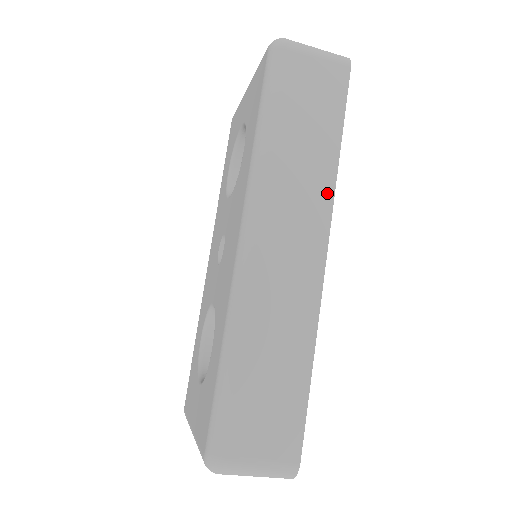
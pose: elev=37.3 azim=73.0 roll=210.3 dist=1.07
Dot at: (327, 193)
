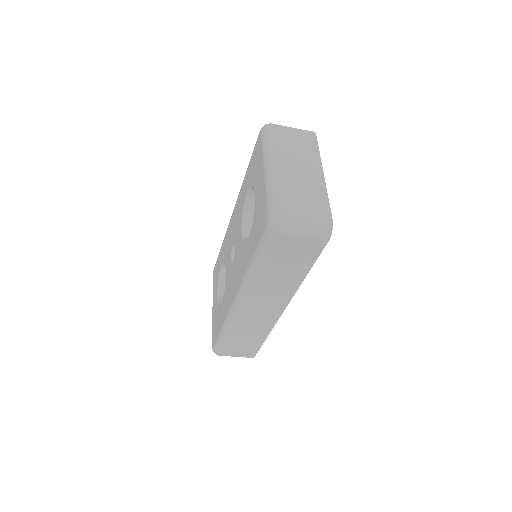
Dot at: (291, 292)
